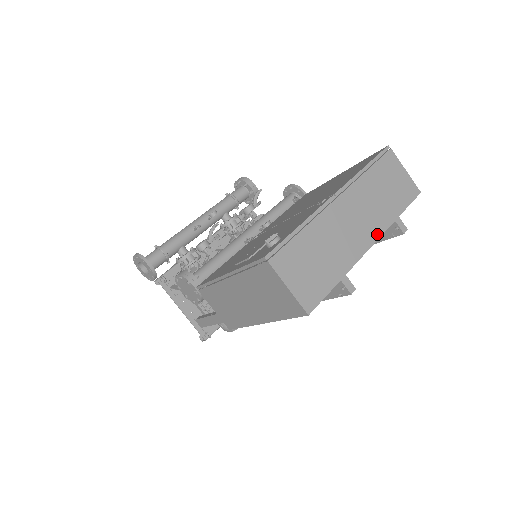
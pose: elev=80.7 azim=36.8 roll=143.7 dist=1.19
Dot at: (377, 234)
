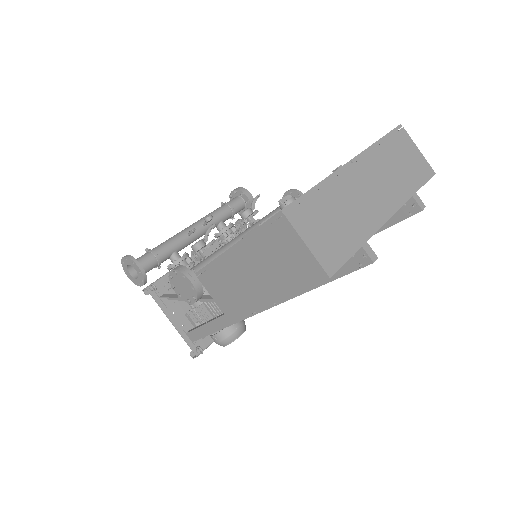
Dot at: (396, 206)
